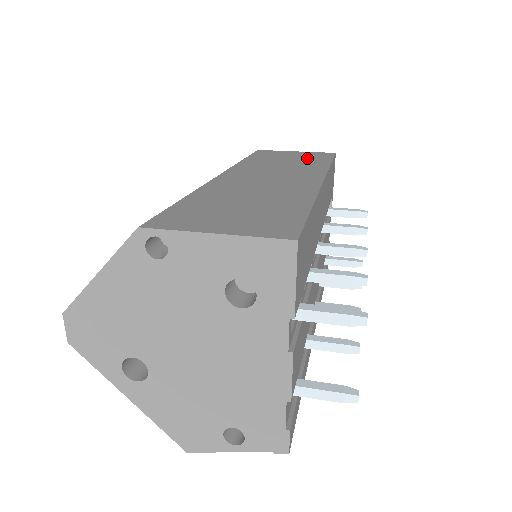
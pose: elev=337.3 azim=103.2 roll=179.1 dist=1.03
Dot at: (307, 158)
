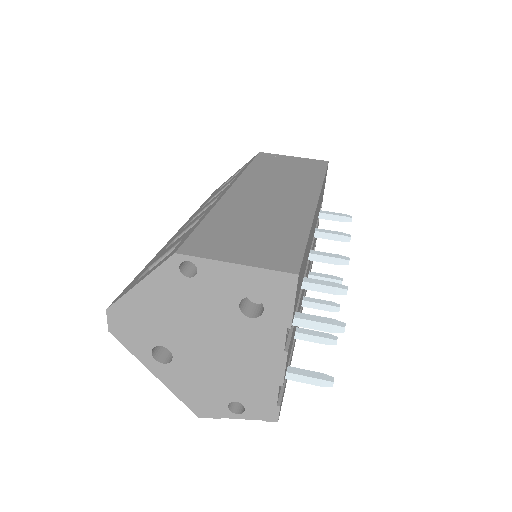
Dot at: (304, 168)
